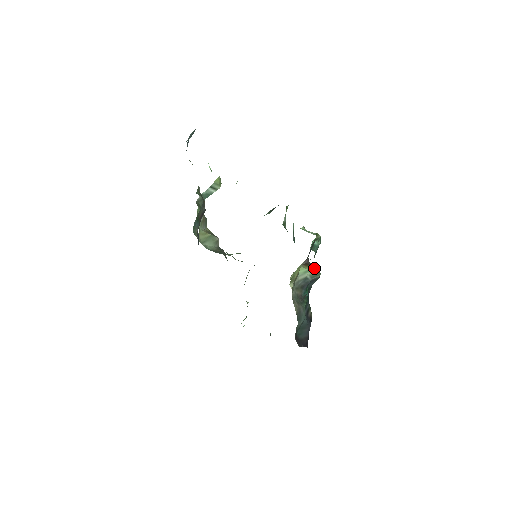
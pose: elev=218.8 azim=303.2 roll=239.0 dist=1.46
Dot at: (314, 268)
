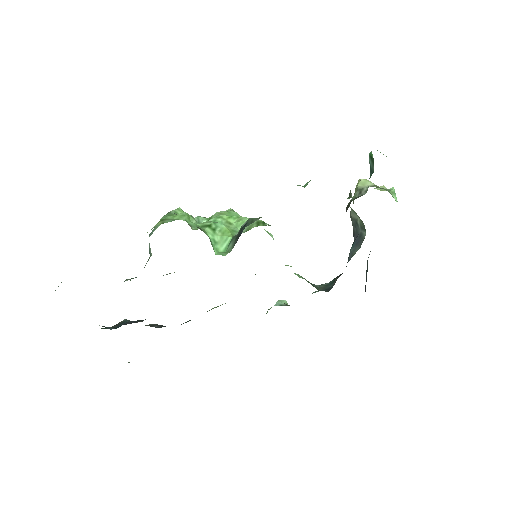
Dot at: occluded
